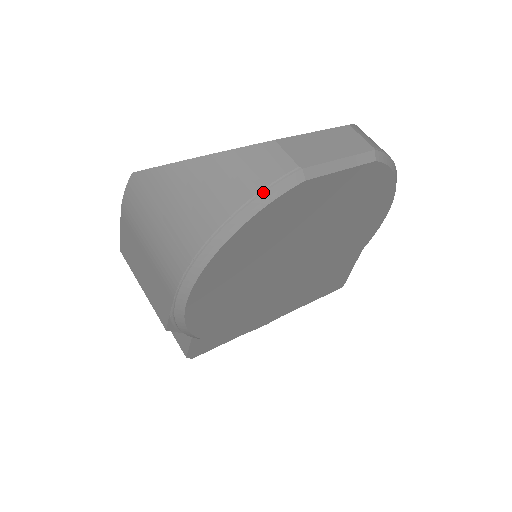
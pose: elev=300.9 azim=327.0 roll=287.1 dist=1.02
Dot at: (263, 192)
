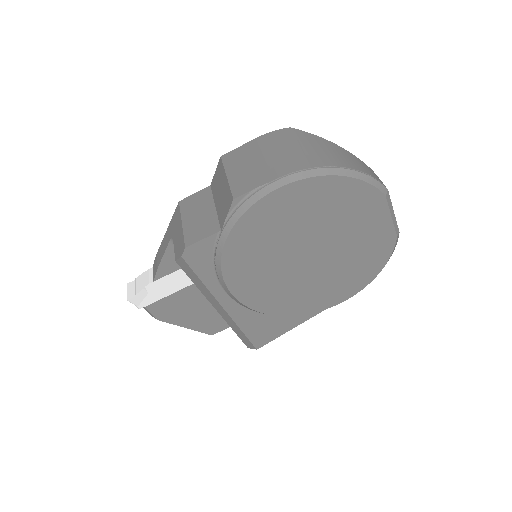
Dot at: (372, 177)
